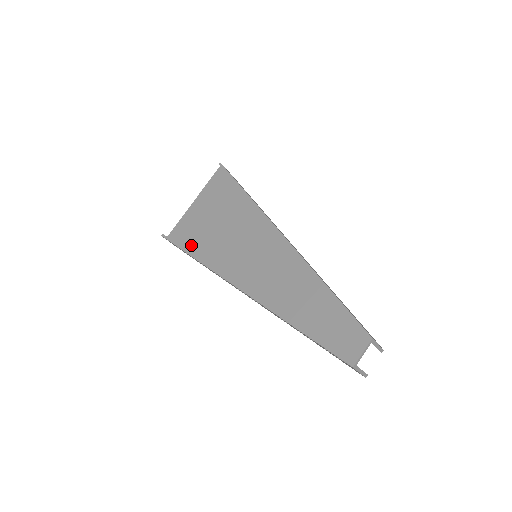
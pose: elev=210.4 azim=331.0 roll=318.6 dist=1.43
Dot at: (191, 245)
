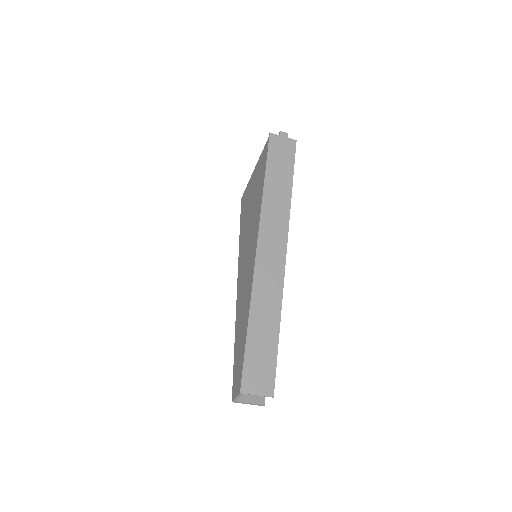
Dot at: (242, 217)
